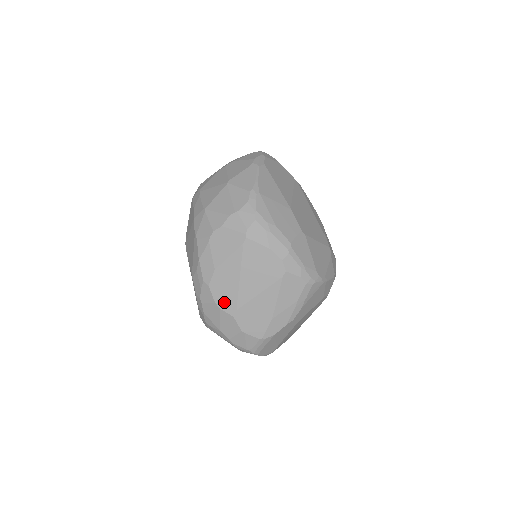
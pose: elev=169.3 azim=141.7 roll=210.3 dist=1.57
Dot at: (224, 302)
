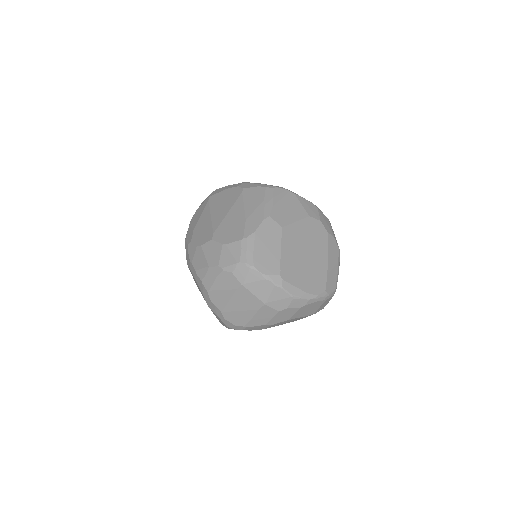
Dot at: (203, 239)
